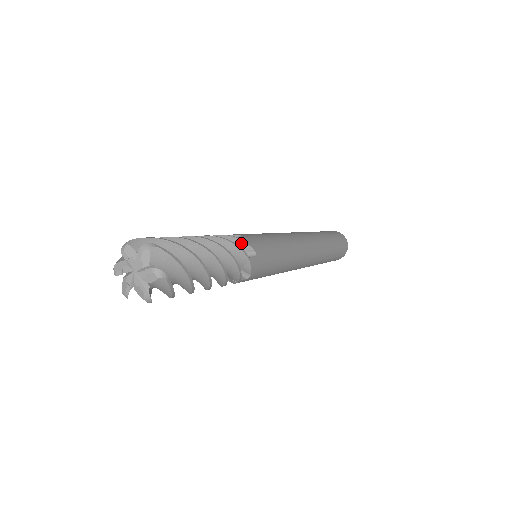
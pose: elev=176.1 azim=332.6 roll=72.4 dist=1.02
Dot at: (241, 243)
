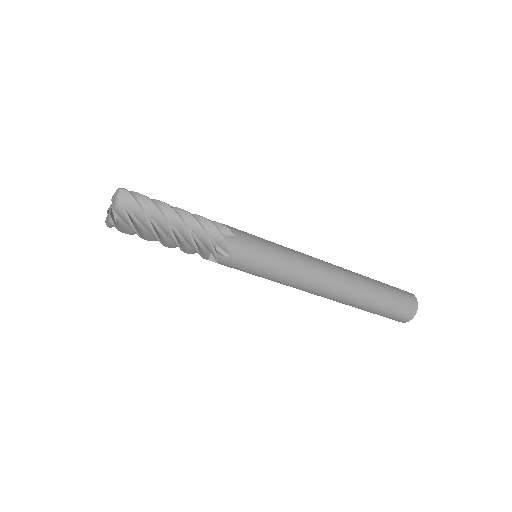
Dot at: (223, 227)
